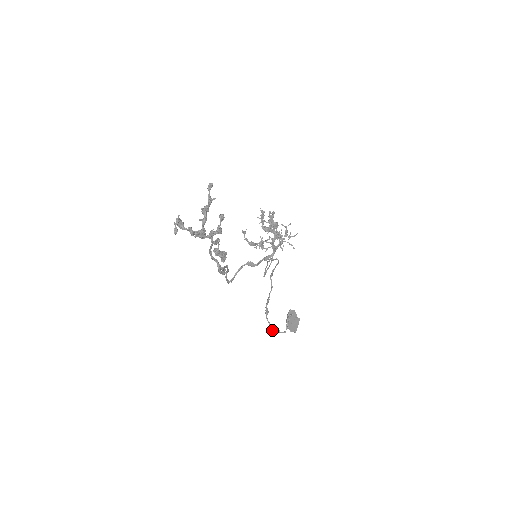
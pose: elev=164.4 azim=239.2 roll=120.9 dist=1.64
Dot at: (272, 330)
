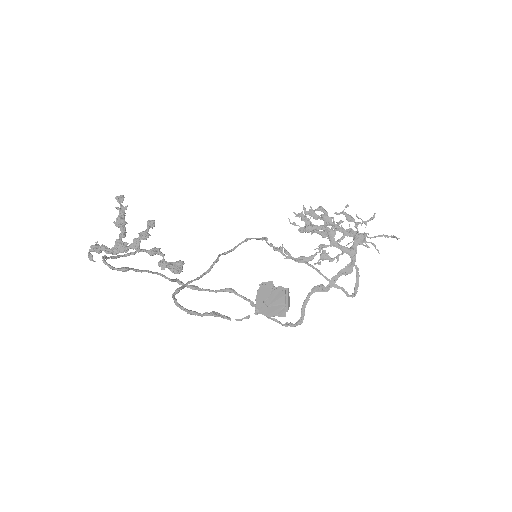
Dot at: (188, 312)
